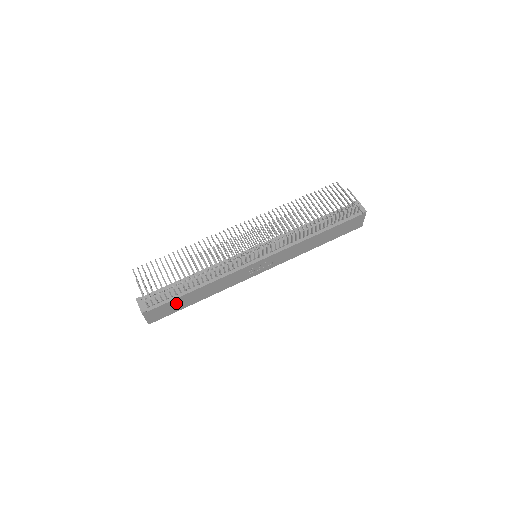
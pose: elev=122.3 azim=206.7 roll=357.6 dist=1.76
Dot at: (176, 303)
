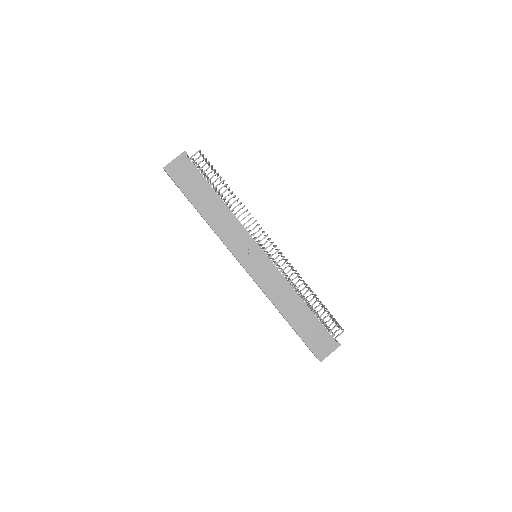
Dot at: (197, 184)
